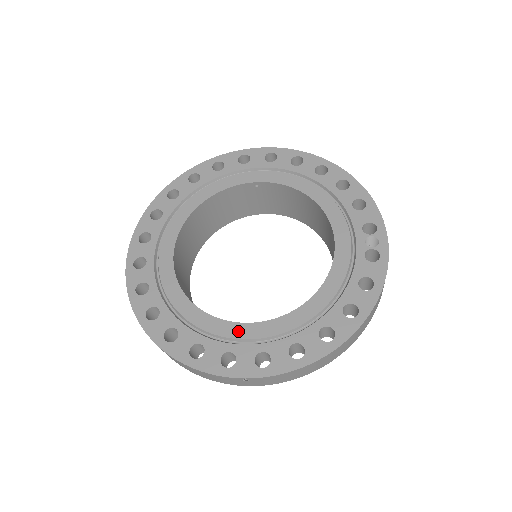
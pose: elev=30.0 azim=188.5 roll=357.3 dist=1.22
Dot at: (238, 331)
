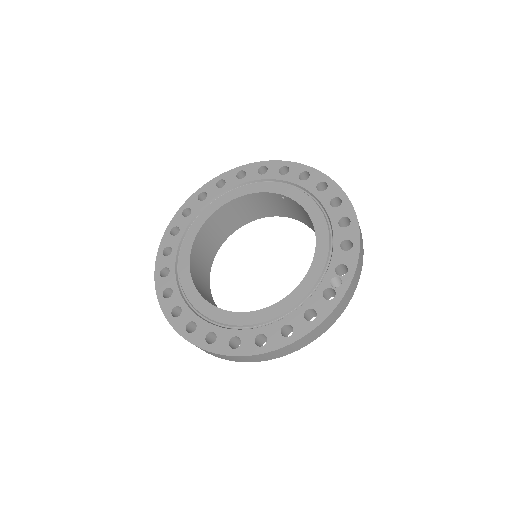
Dot at: (207, 310)
